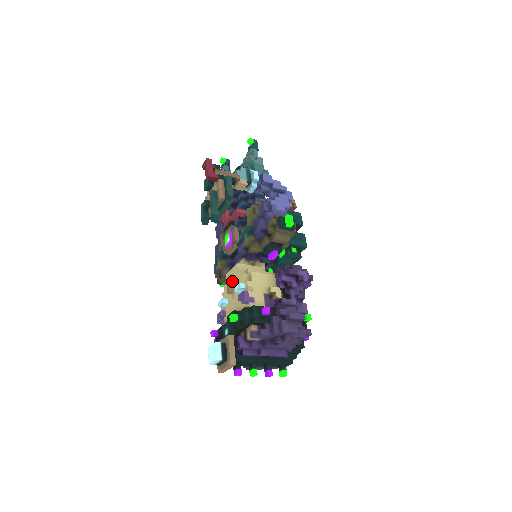
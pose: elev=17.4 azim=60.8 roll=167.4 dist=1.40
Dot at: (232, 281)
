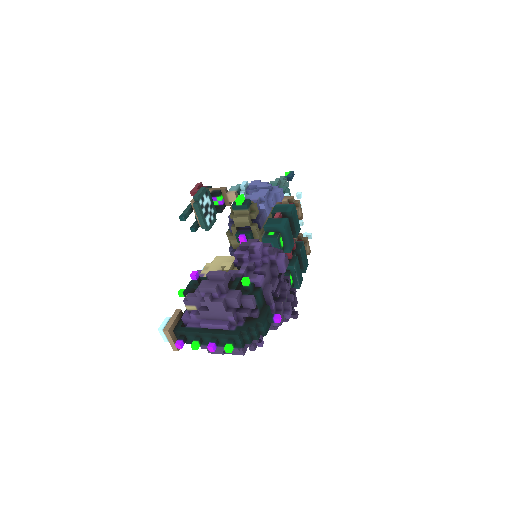
Dot at: occluded
